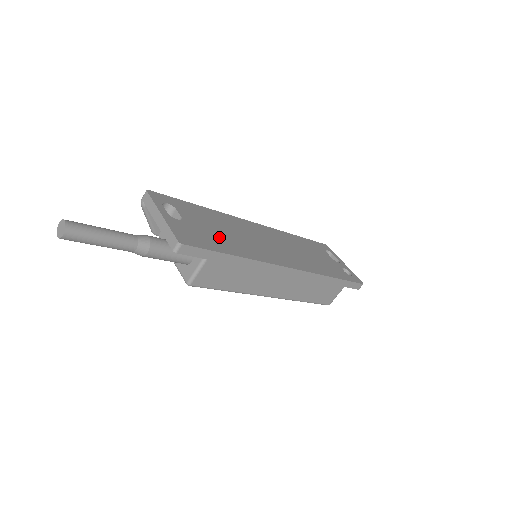
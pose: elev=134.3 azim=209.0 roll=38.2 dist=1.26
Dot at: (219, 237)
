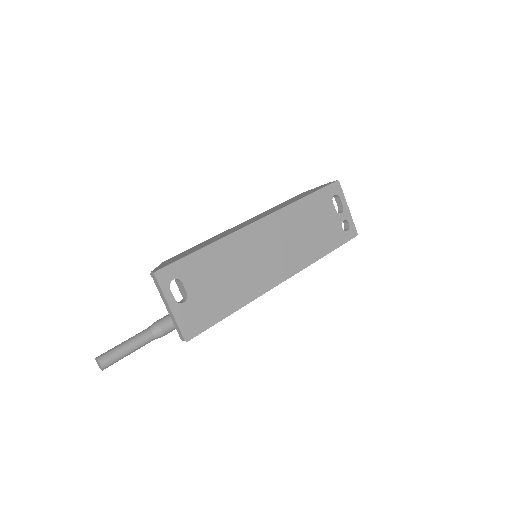
Dot at: (219, 295)
